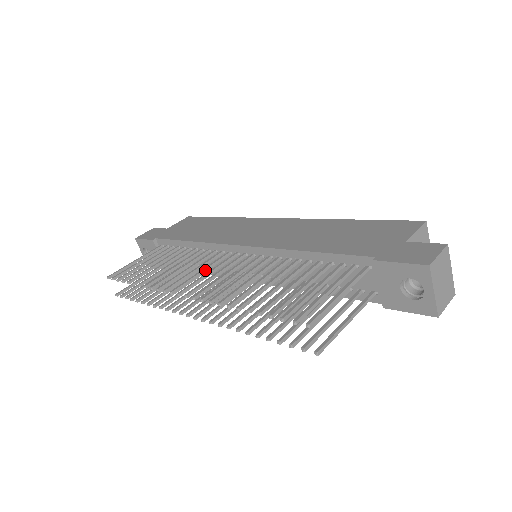
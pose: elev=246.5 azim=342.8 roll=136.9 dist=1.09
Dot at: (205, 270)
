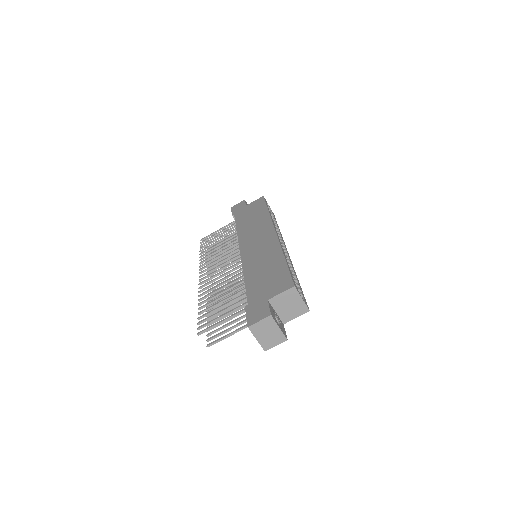
Dot at: (222, 261)
